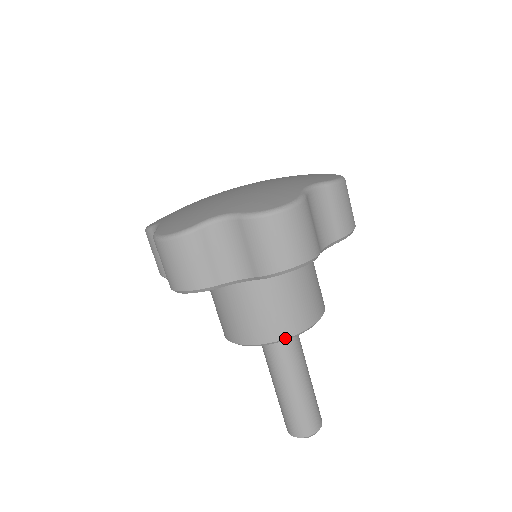
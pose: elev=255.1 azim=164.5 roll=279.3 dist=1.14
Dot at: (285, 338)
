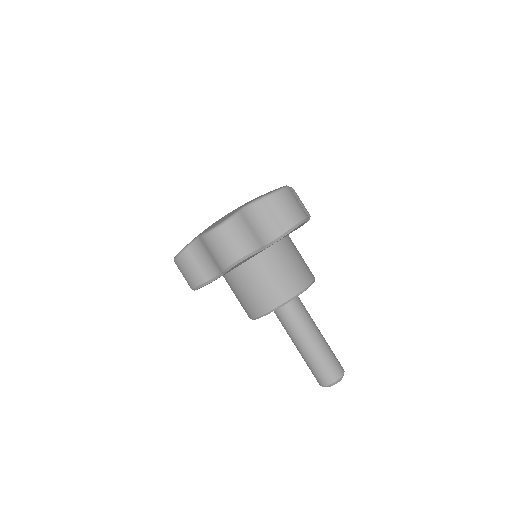
Dot at: (305, 288)
